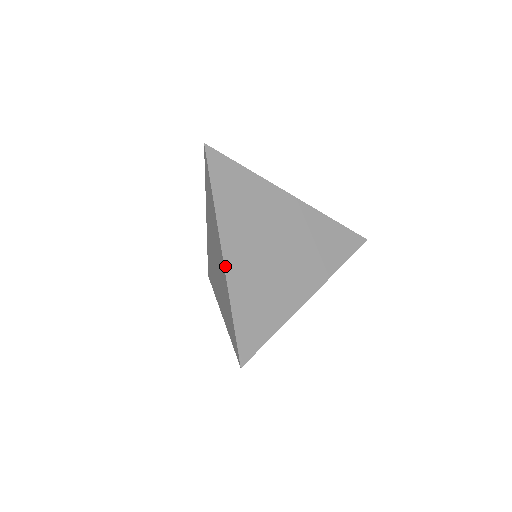
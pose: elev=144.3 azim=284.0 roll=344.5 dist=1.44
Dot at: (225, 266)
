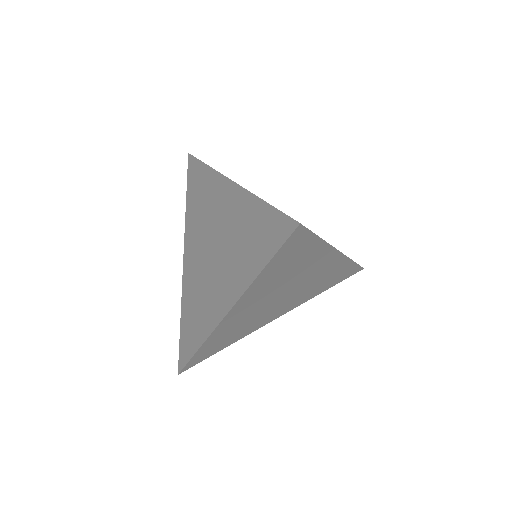
Dot at: (238, 184)
